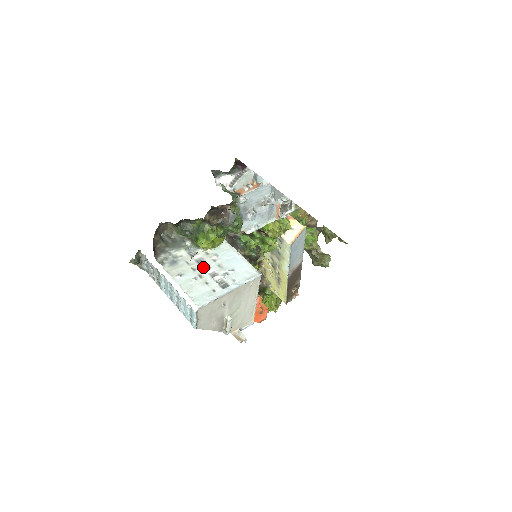
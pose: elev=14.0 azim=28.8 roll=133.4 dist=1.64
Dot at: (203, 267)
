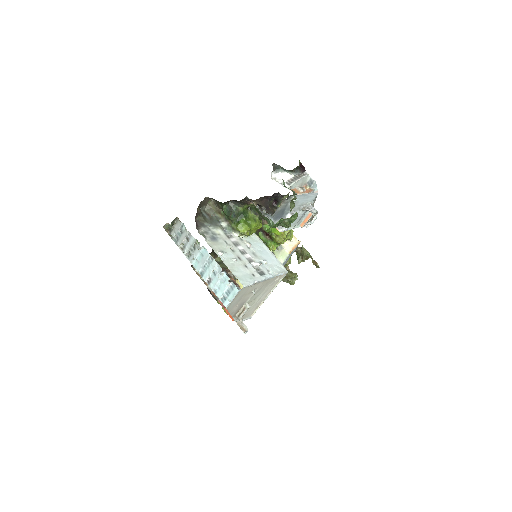
Dot at: (240, 251)
